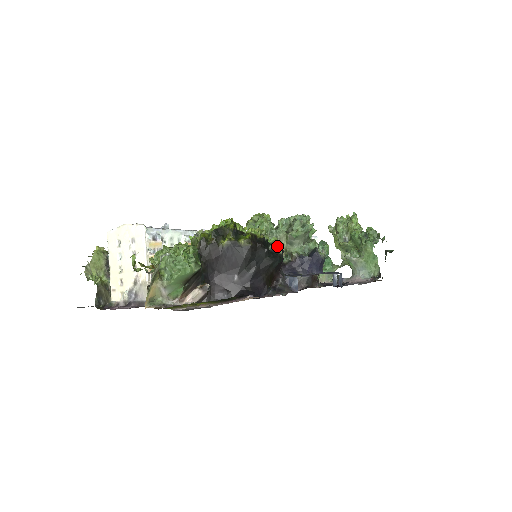
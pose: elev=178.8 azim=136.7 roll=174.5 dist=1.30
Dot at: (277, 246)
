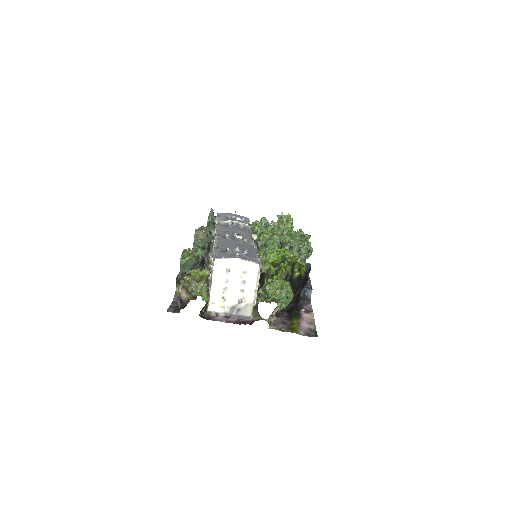
Dot at: occluded
